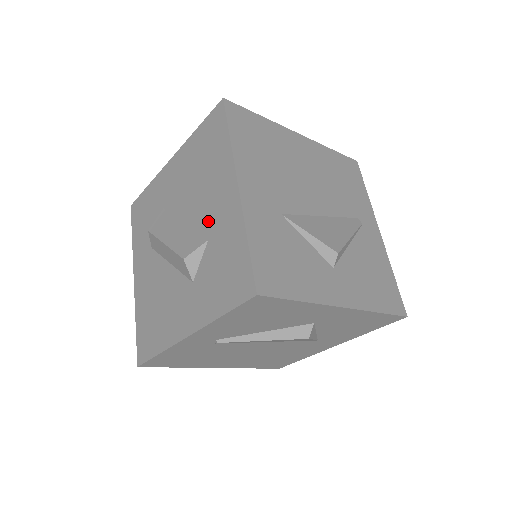
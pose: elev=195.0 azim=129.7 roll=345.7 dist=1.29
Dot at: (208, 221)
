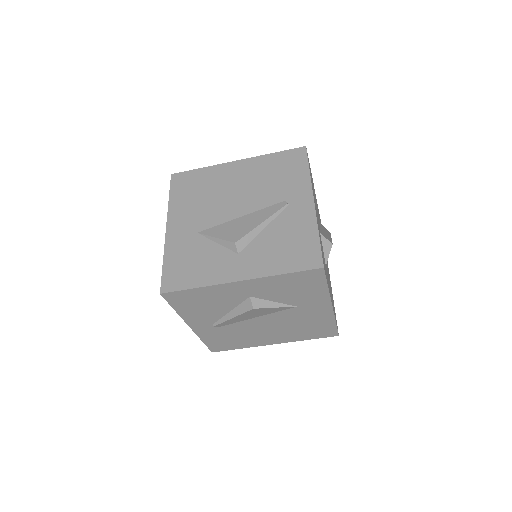
Dot at: occluded
